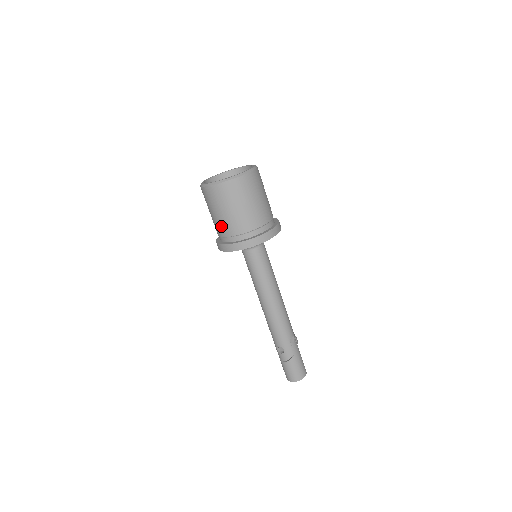
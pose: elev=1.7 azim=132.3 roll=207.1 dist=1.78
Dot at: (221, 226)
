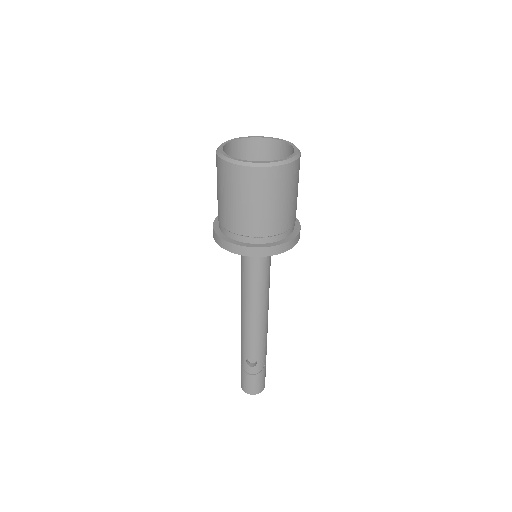
Dot at: (247, 222)
